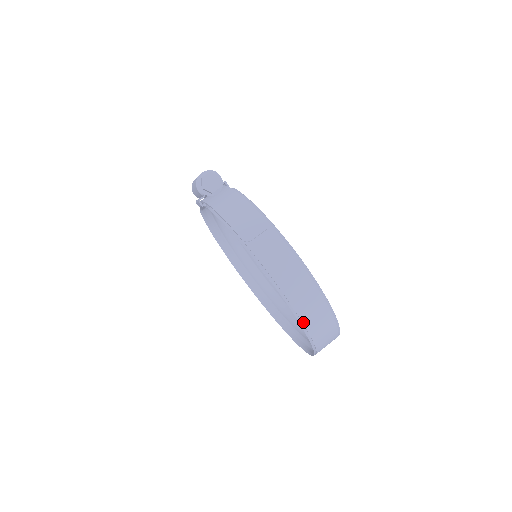
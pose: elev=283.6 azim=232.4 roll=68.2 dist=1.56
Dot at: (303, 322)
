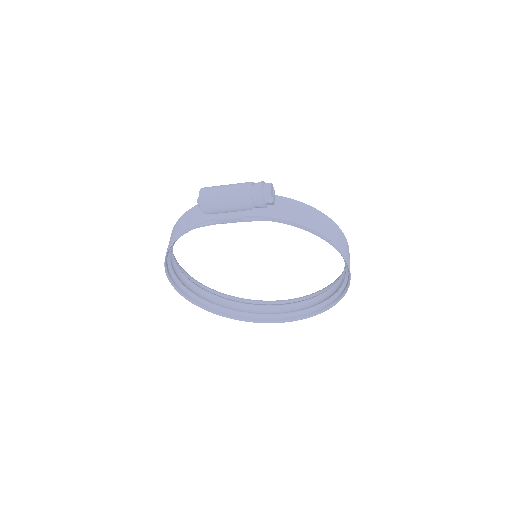
Dot at: (347, 289)
